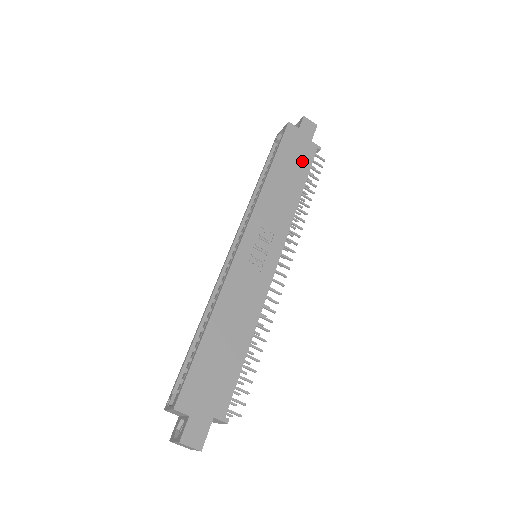
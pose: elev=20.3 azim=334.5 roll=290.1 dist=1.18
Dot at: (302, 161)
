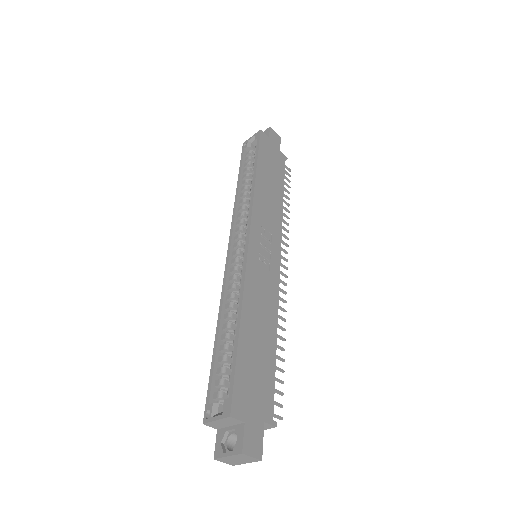
Dot at: (277, 168)
